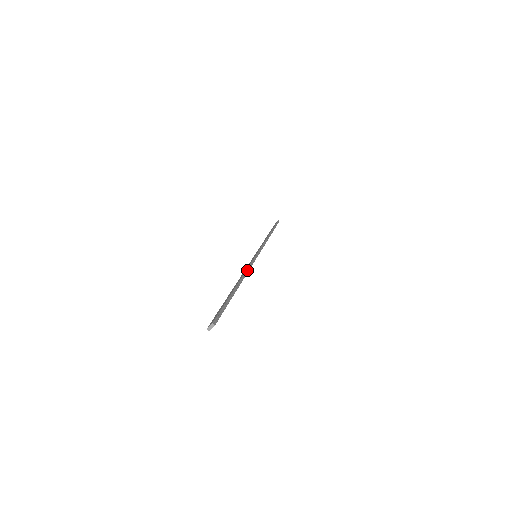
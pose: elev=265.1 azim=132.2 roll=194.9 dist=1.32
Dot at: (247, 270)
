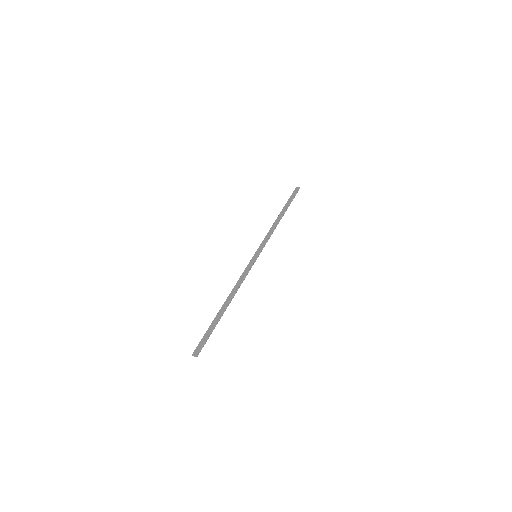
Dot at: occluded
